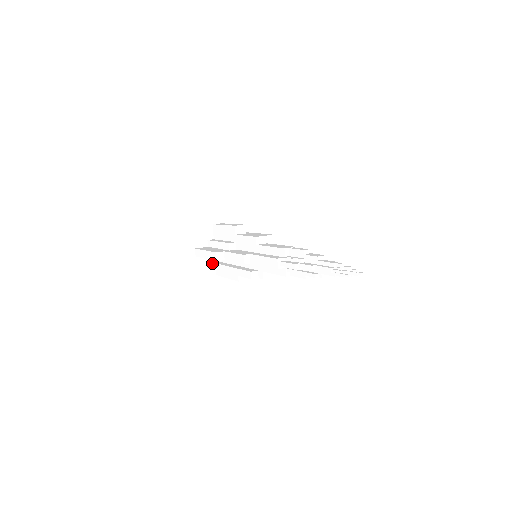
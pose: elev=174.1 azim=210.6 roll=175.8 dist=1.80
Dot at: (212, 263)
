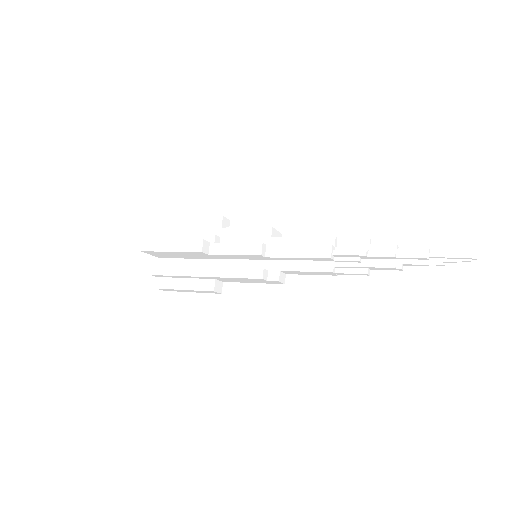
Dot at: (161, 266)
